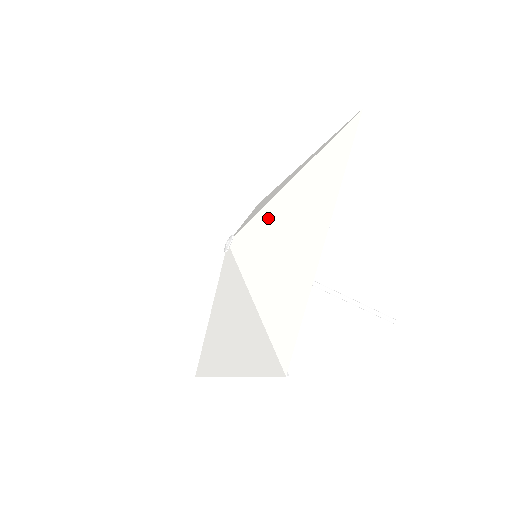
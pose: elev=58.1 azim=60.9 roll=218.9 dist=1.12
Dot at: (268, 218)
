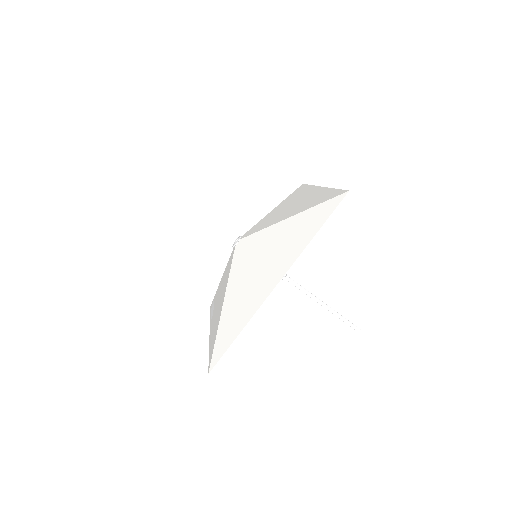
Dot at: (268, 218)
